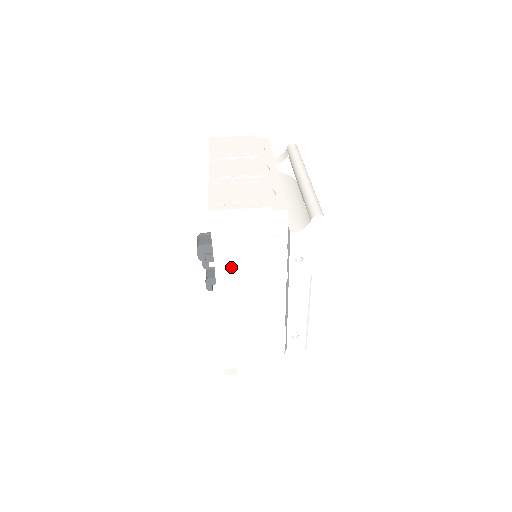
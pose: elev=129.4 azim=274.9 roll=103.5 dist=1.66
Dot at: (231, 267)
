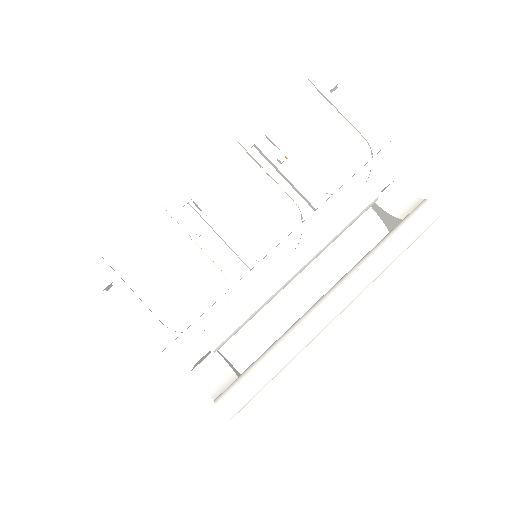
Dot at: occluded
